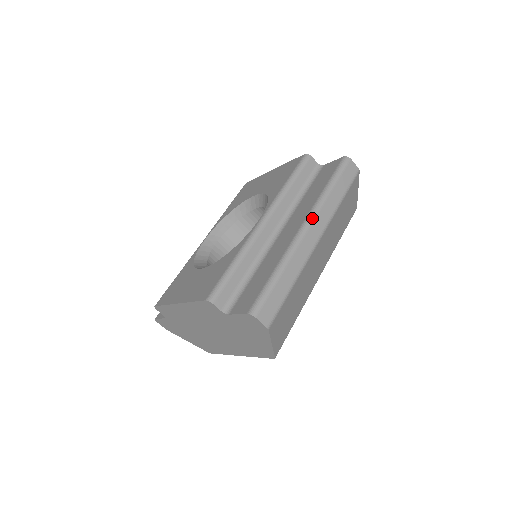
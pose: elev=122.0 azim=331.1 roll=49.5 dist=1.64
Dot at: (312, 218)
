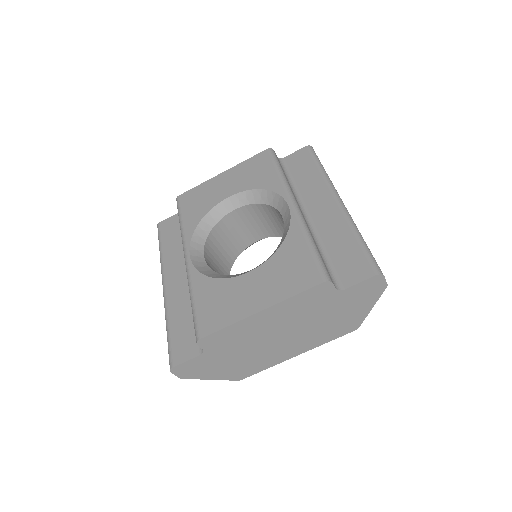
Dot at: (337, 193)
